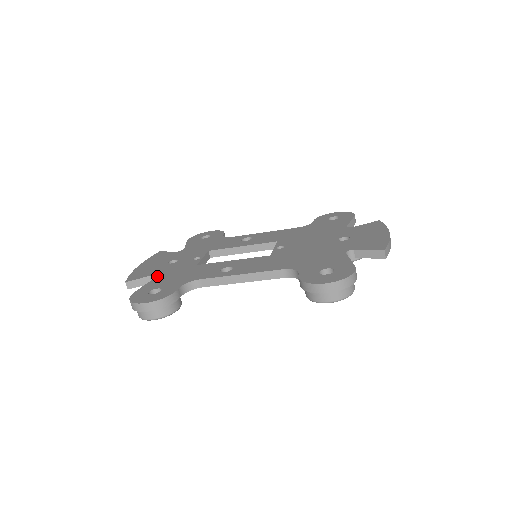
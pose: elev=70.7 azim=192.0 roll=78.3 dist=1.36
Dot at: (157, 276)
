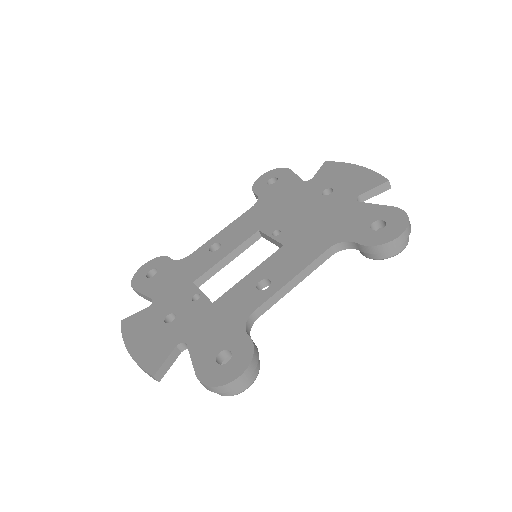
Dot at: (186, 343)
